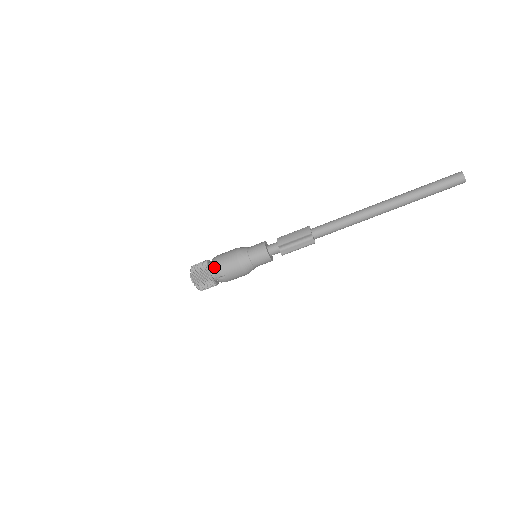
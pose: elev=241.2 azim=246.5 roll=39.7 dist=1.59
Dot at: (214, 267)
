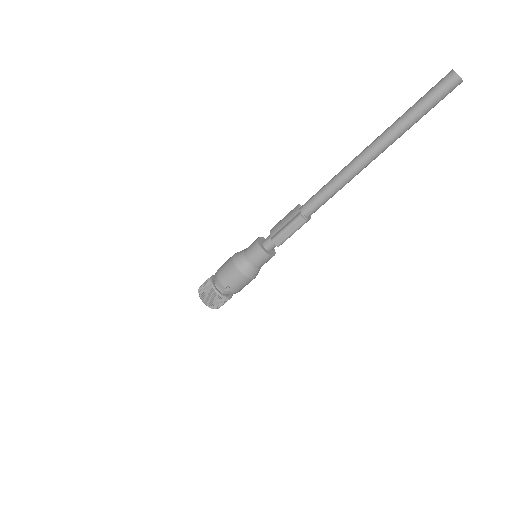
Dot at: (216, 280)
